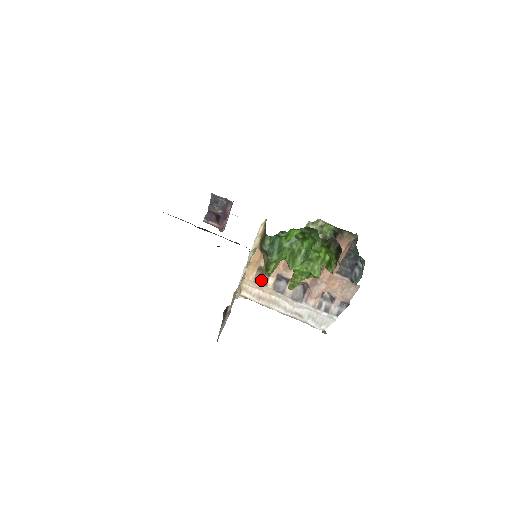
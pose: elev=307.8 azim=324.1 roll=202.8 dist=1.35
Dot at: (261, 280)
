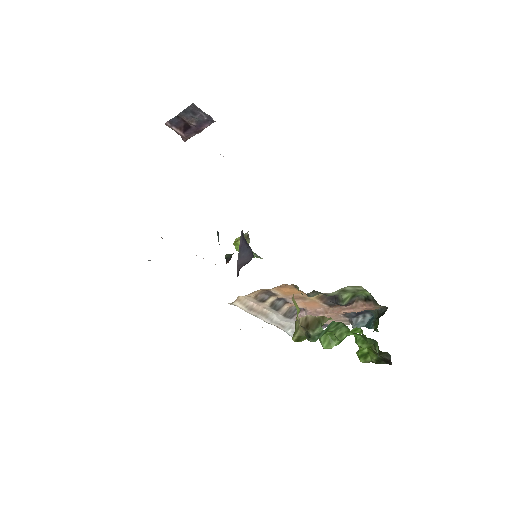
Dot at: (262, 298)
